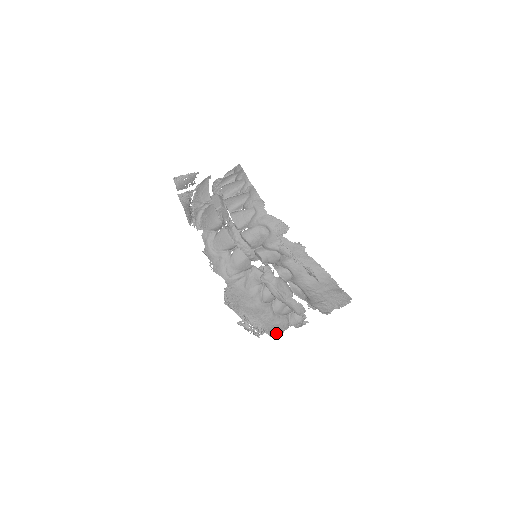
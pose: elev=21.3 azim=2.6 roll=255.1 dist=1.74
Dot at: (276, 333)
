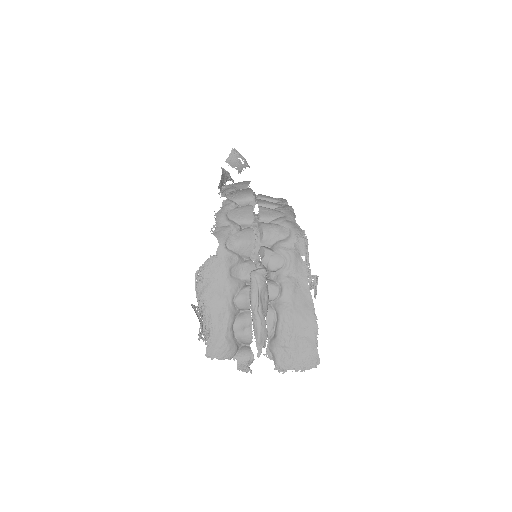
Dot at: (215, 354)
